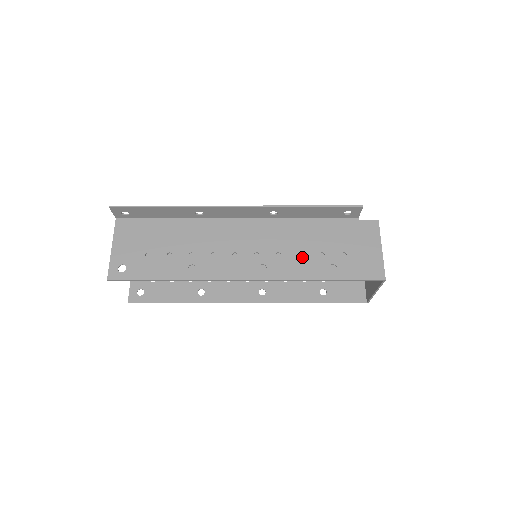
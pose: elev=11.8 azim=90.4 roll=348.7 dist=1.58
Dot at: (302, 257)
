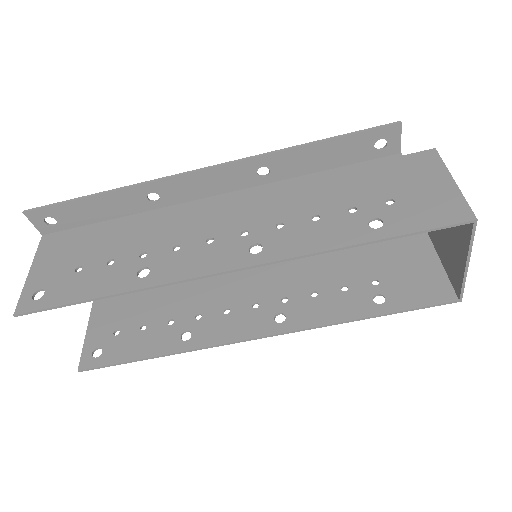
Dot at: (319, 220)
